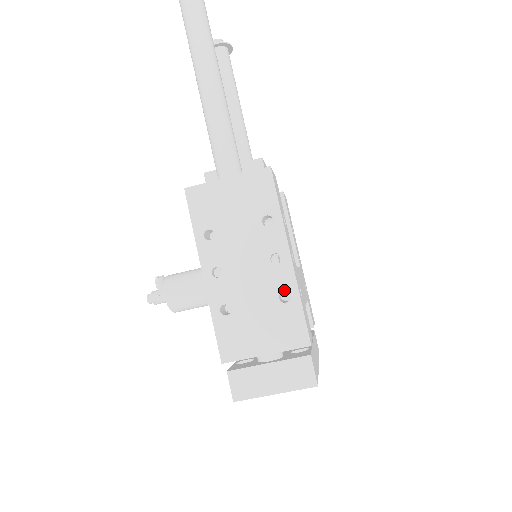
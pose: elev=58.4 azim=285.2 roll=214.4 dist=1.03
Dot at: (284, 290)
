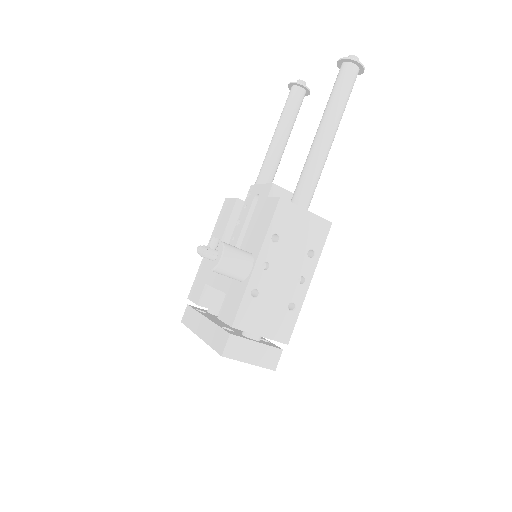
Dot at: (295, 302)
